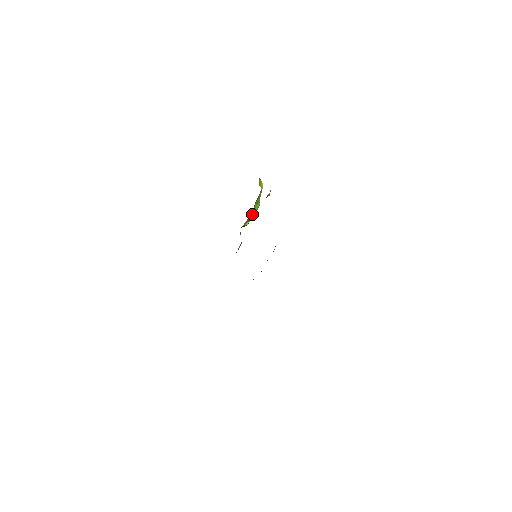
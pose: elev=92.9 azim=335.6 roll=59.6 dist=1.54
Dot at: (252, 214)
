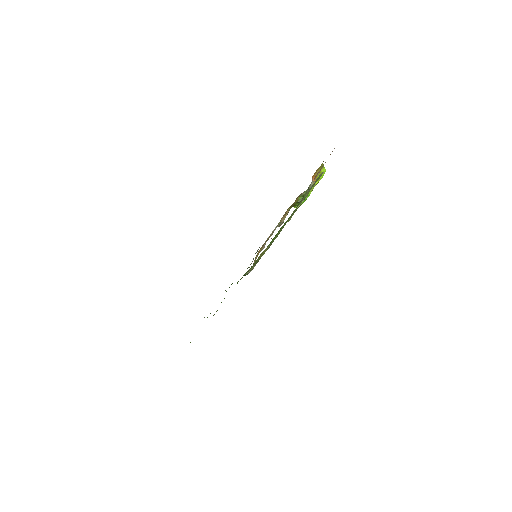
Dot at: (297, 203)
